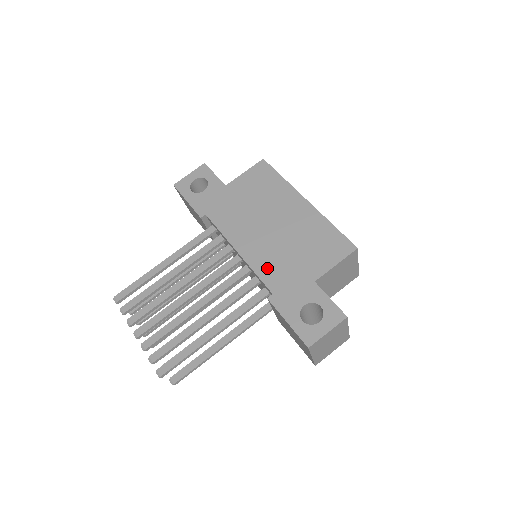
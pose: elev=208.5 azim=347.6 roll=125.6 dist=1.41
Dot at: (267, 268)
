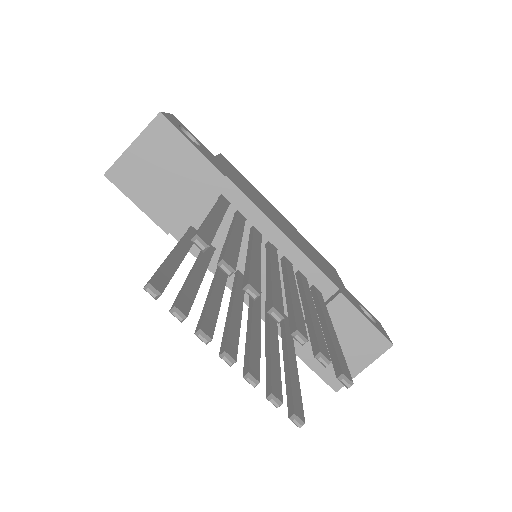
Dot at: (316, 262)
